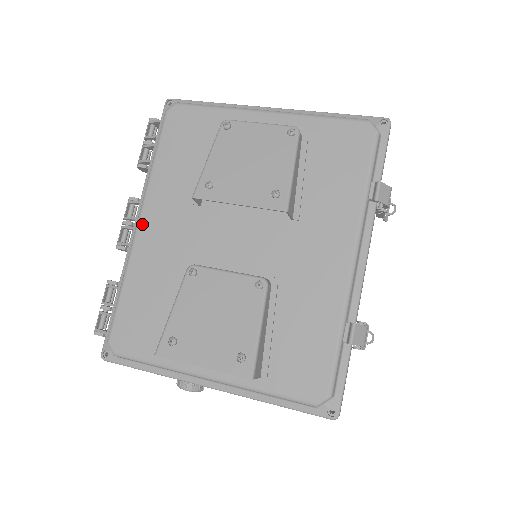
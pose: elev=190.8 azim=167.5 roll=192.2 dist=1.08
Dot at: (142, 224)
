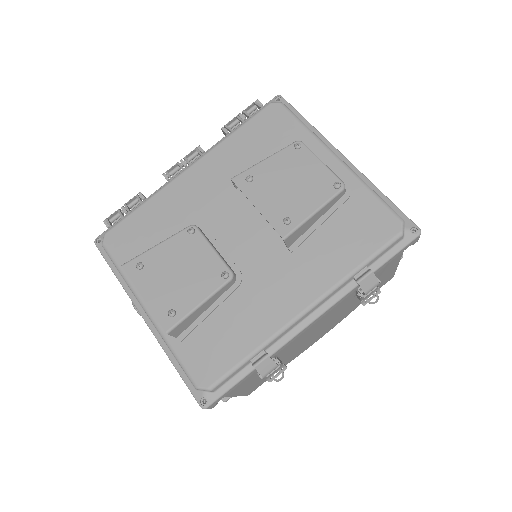
Dot at: (189, 171)
